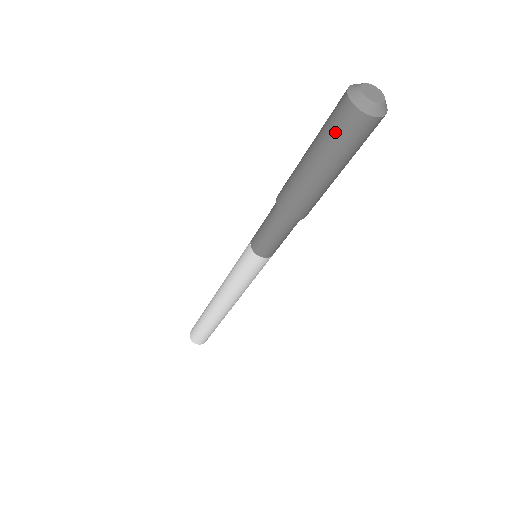
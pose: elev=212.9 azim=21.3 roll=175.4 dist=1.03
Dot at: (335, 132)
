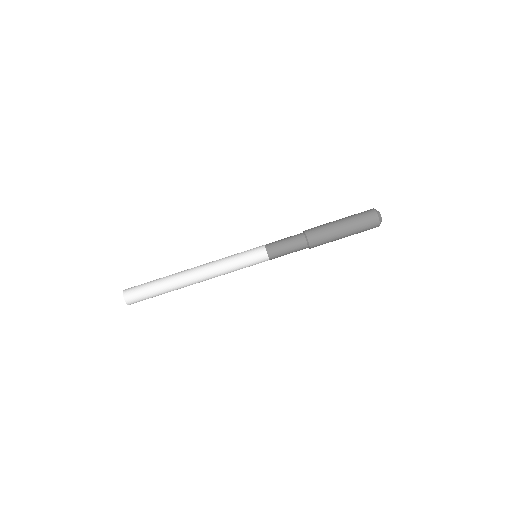
Dot at: (364, 221)
